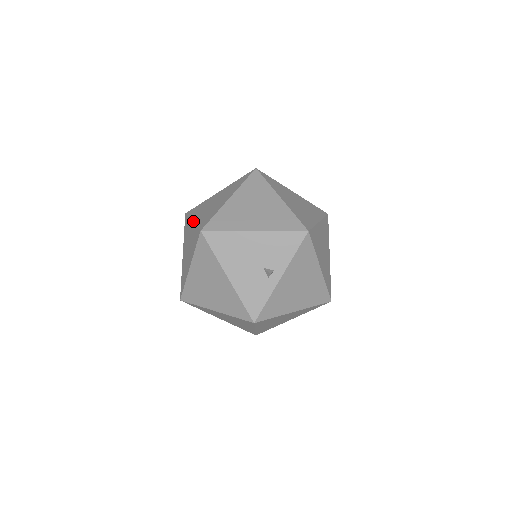
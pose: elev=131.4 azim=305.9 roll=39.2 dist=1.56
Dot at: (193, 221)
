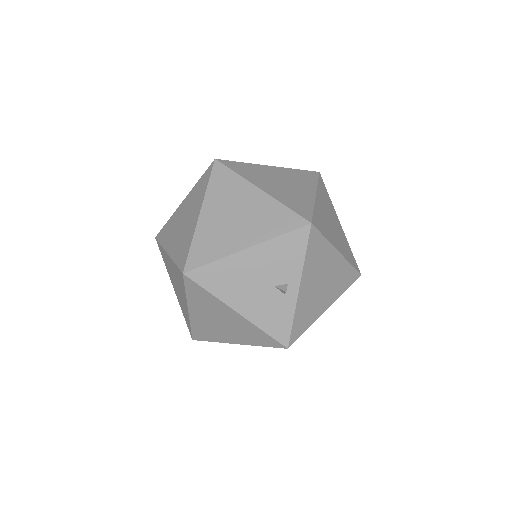
Dot at: (168, 254)
